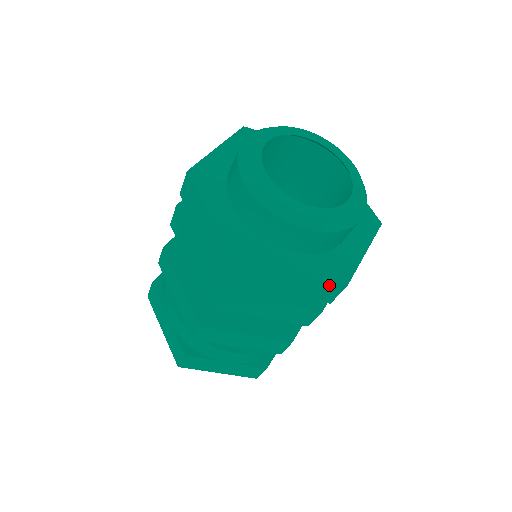
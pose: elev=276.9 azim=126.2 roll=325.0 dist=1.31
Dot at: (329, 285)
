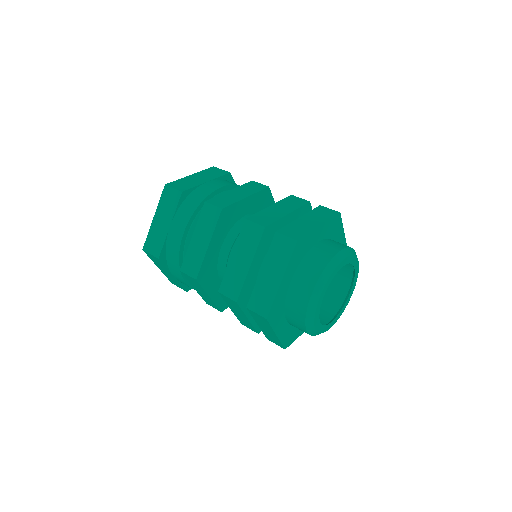
Dot at: (280, 344)
